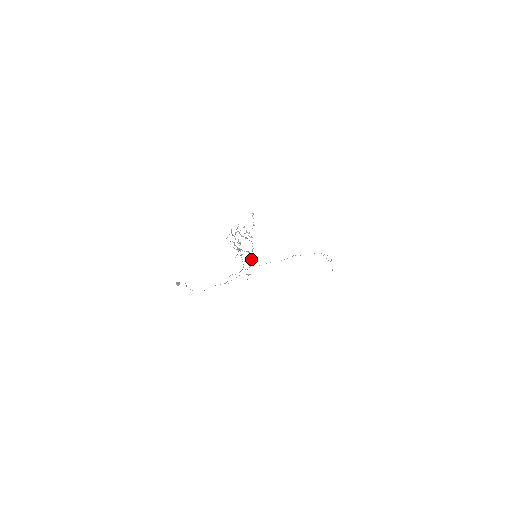
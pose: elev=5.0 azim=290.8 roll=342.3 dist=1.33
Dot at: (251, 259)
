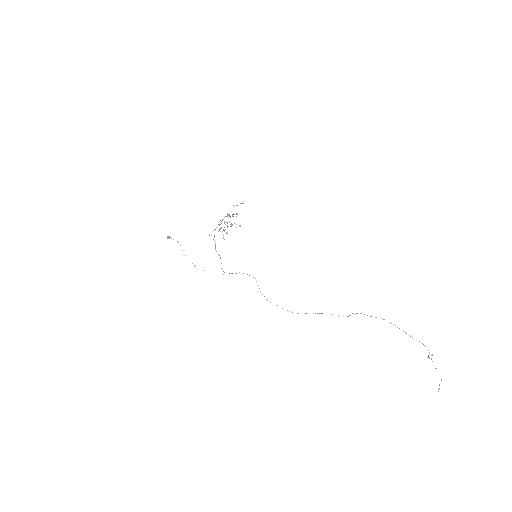
Dot at: occluded
